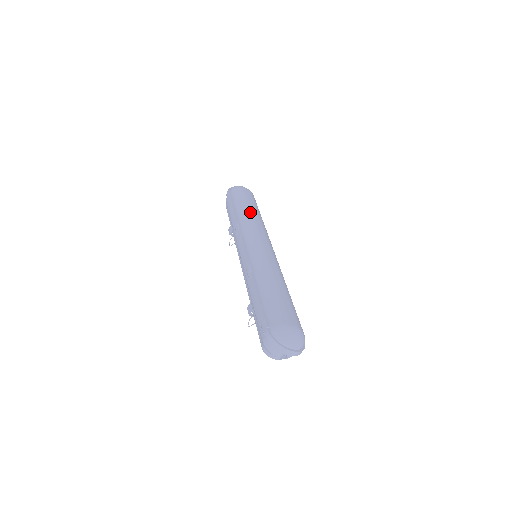
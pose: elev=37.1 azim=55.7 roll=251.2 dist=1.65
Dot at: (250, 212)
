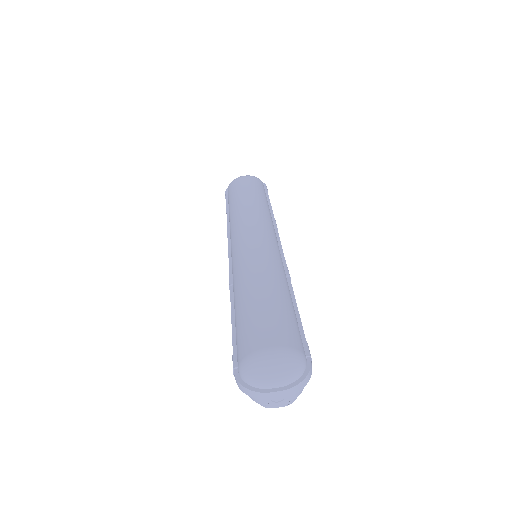
Dot at: (239, 204)
